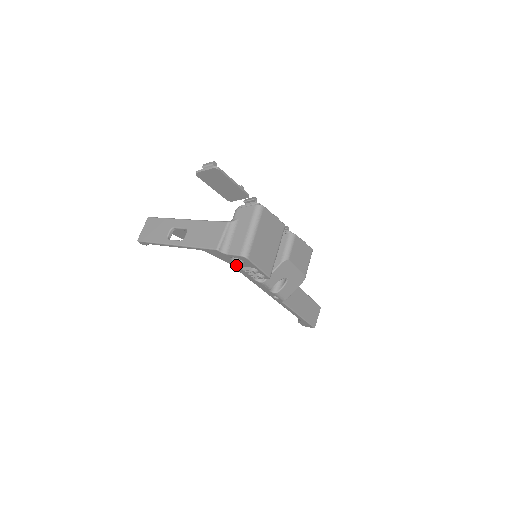
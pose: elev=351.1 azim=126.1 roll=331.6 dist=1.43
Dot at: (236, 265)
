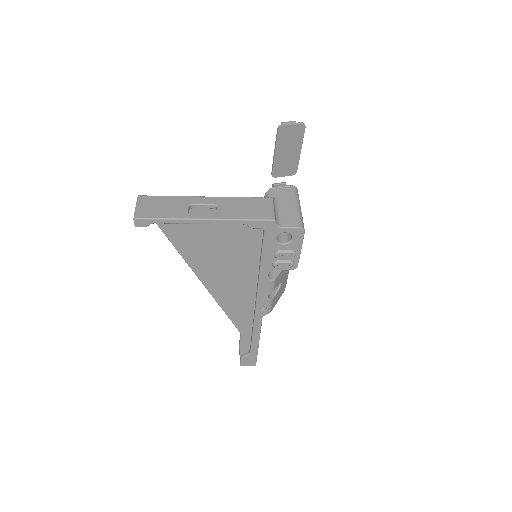
Dot at: (271, 249)
